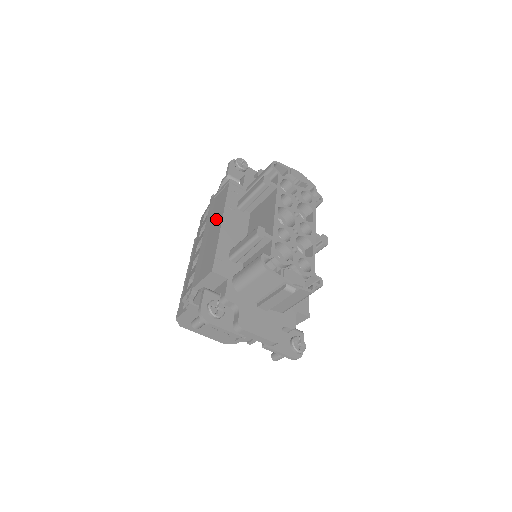
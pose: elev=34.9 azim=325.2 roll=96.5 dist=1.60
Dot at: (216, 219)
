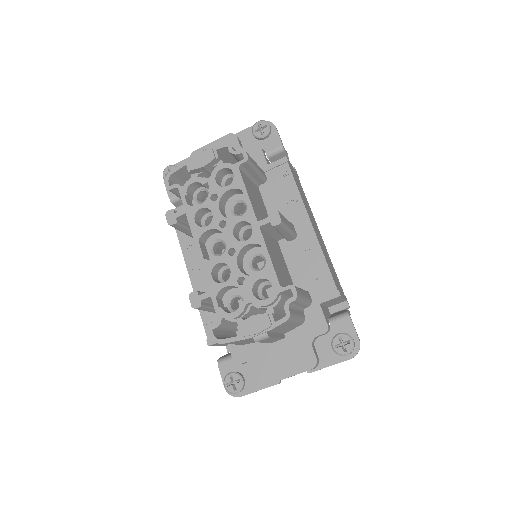
Dot at: occluded
